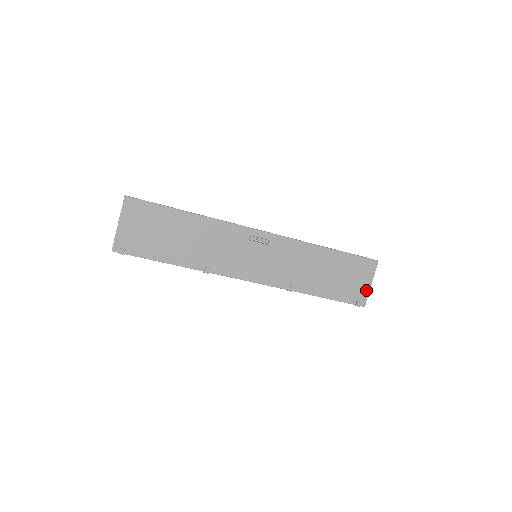
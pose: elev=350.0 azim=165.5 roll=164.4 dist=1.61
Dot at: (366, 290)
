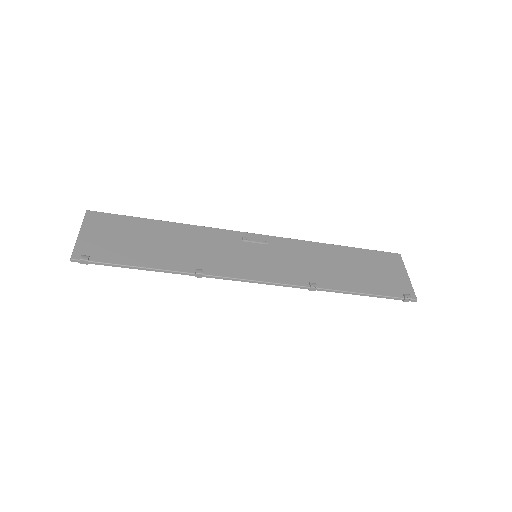
Dot at: (406, 282)
